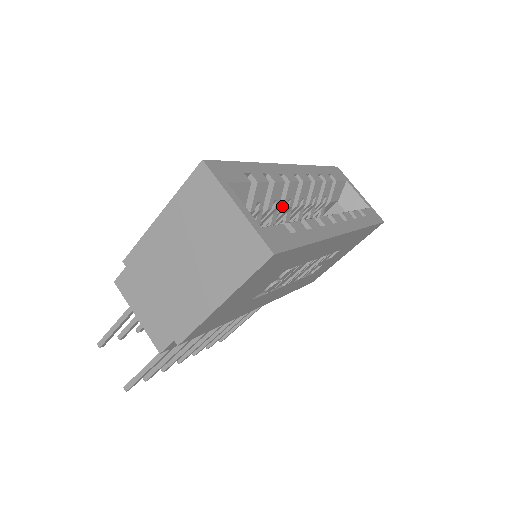
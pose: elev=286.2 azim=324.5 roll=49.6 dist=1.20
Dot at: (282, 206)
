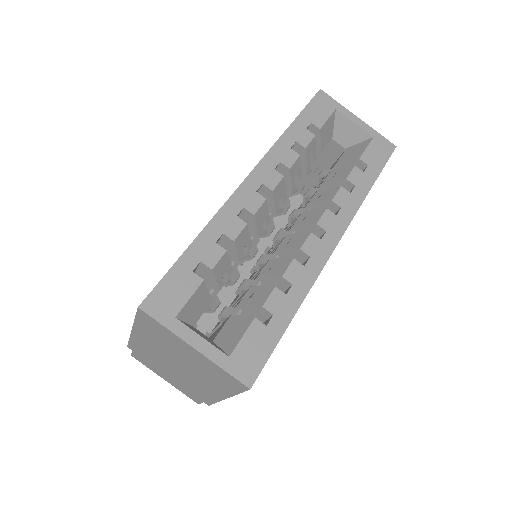
Dot at: (257, 236)
